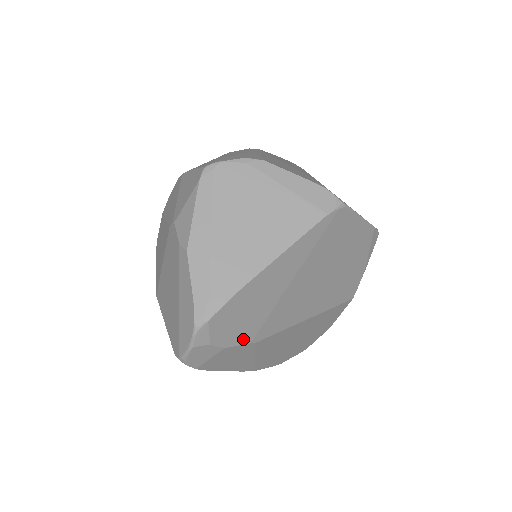
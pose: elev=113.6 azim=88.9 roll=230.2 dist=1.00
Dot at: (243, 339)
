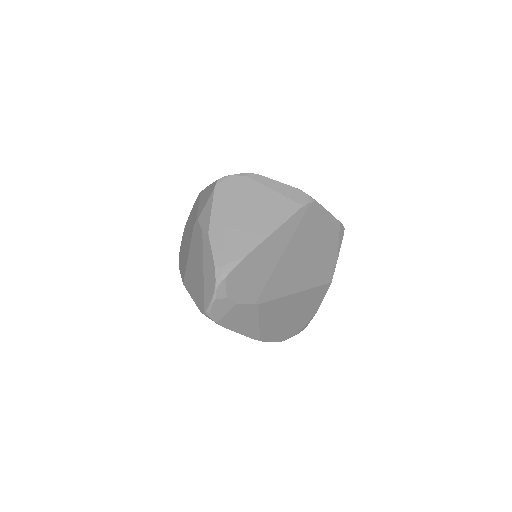
Dot at: (250, 299)
